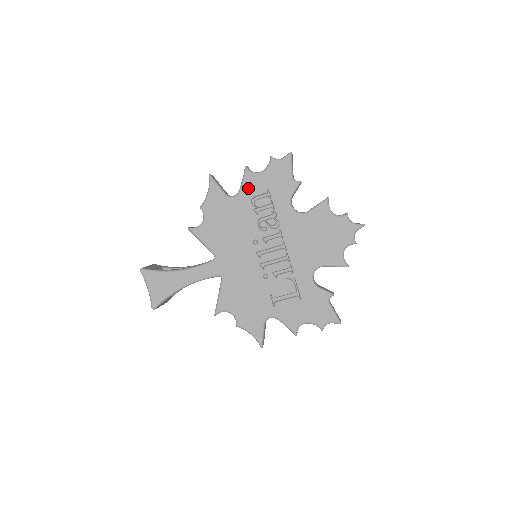
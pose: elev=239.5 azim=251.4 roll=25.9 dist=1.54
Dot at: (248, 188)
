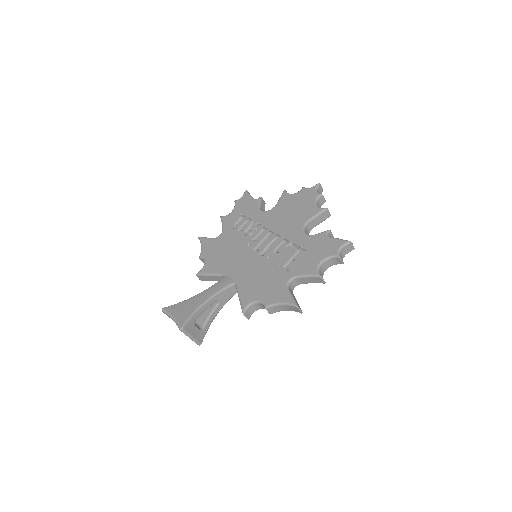
Dot at: (227, 224)
